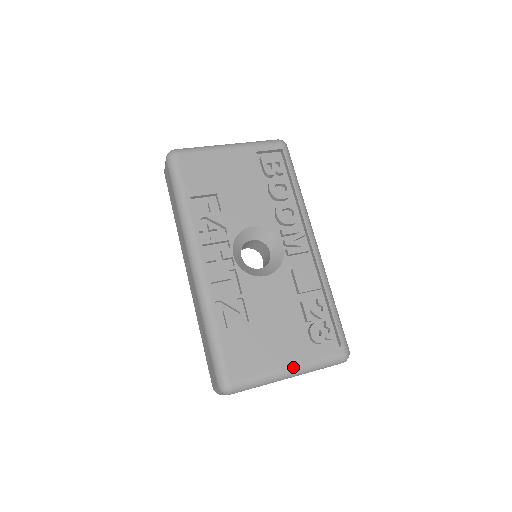
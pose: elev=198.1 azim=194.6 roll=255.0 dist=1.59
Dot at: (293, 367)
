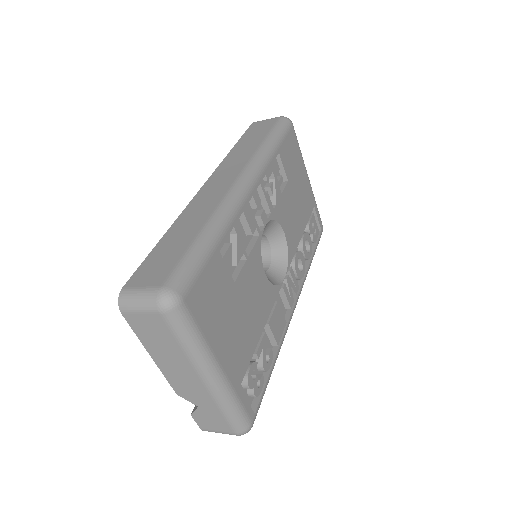
Dot at: (223, 373)
